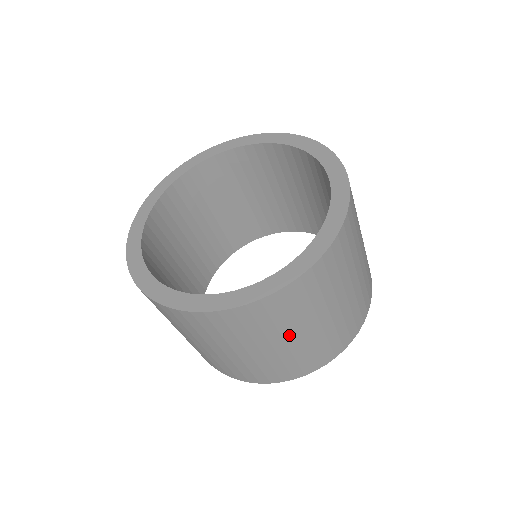
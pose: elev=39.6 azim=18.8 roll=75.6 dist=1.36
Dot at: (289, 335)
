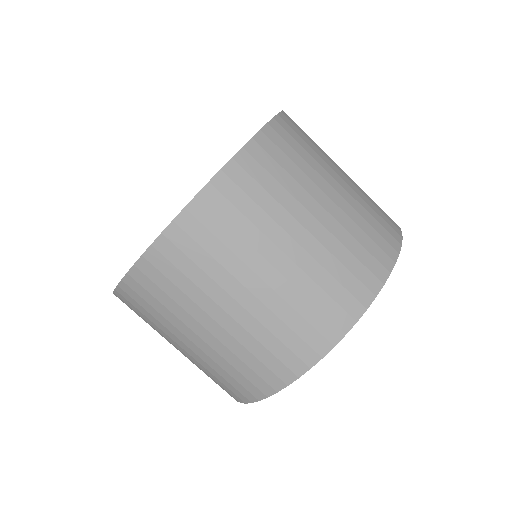
Dot at: (324, 186)
